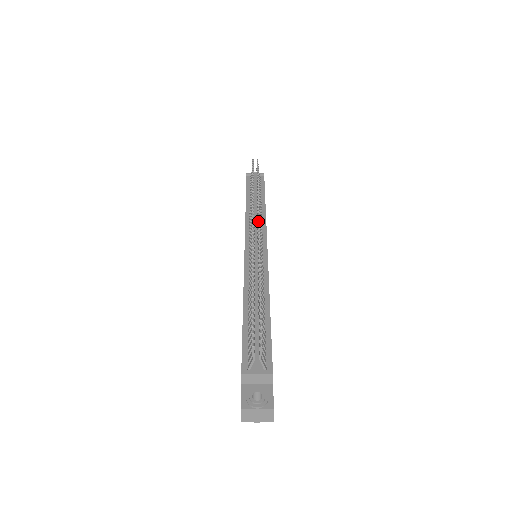
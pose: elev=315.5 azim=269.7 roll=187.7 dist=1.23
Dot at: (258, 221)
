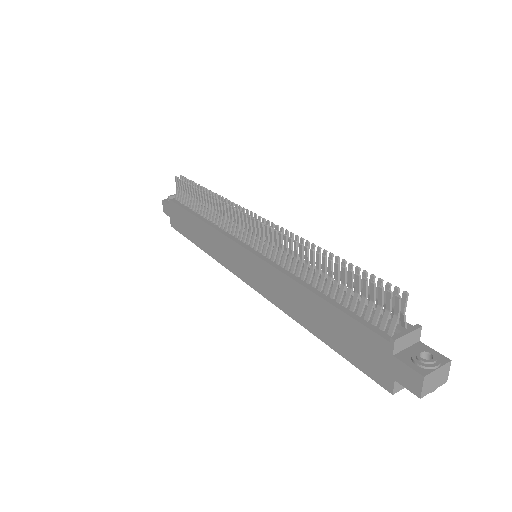
Dot at: (251, 212)
